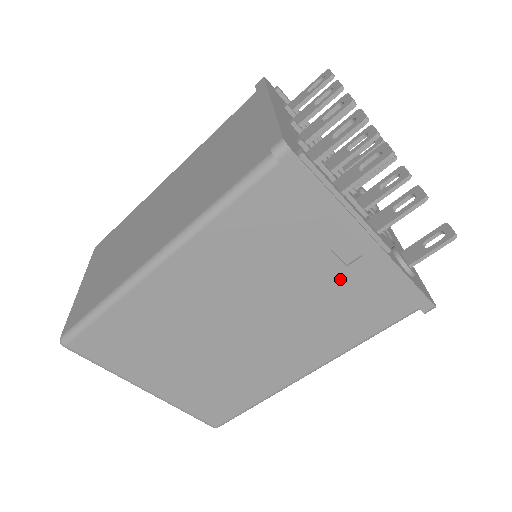
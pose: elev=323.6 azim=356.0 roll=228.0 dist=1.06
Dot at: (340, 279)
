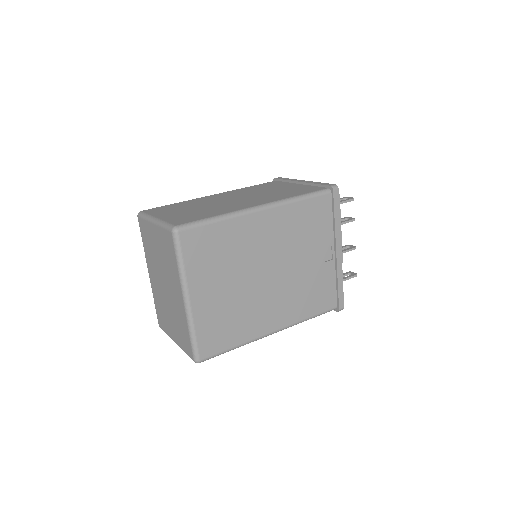
Dot at: (320, 268)
